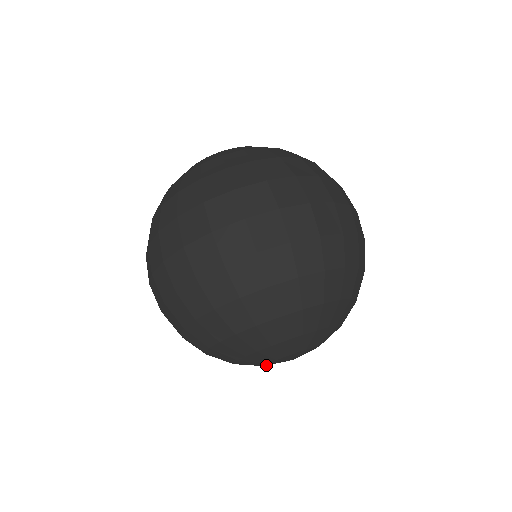
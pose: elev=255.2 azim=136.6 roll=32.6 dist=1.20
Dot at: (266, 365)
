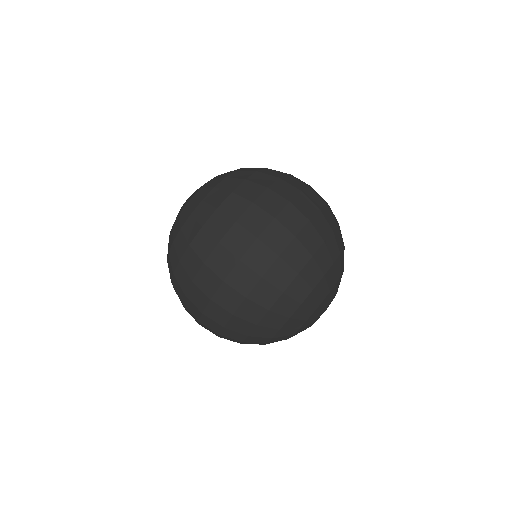
Dot at: occluded
